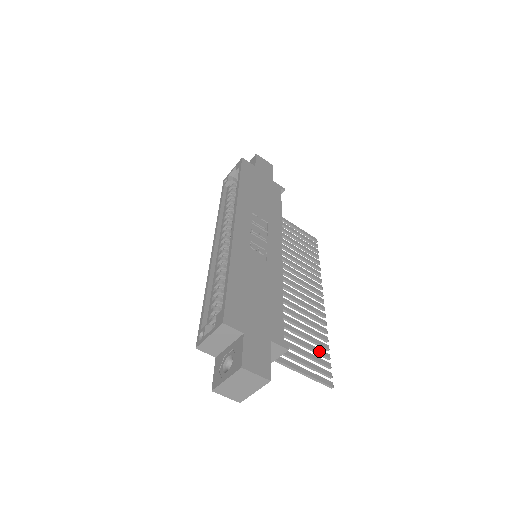
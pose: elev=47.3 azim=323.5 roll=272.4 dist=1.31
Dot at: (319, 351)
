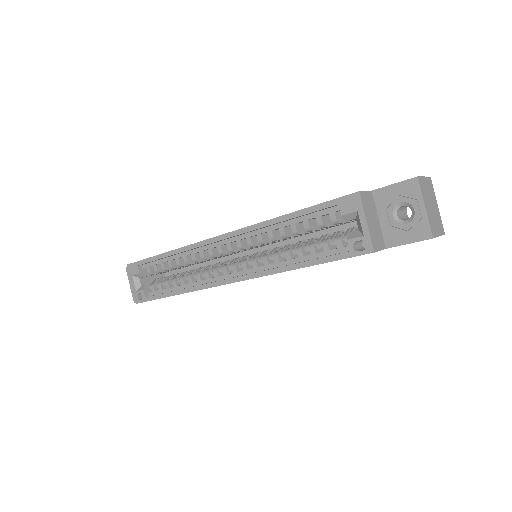
Dot at: occluded
